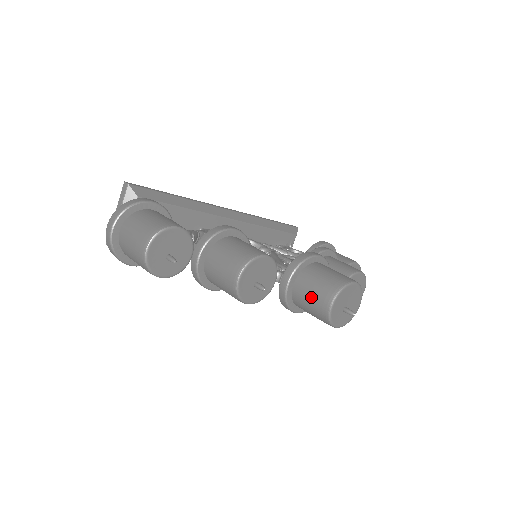
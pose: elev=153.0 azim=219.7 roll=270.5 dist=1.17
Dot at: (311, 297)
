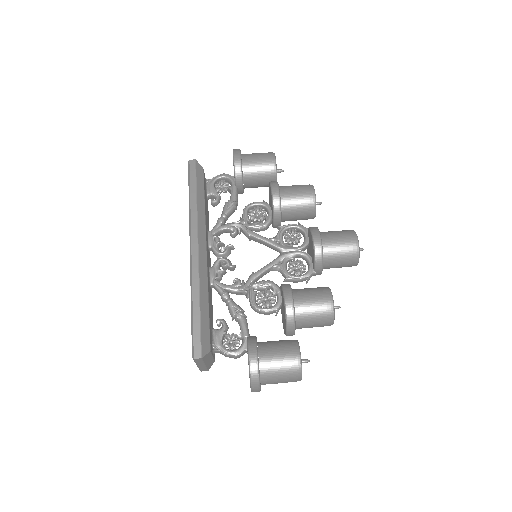
Dot at: (340, 267)
